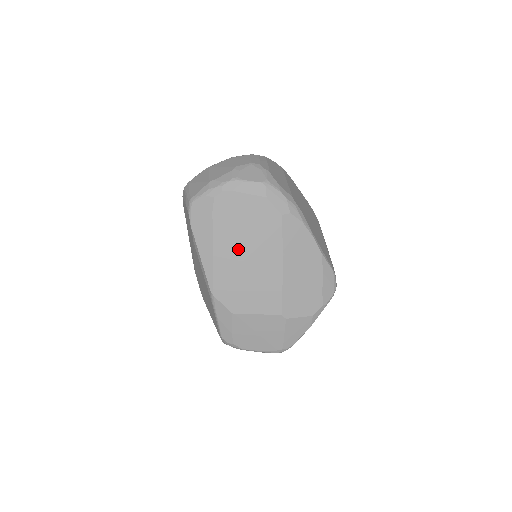
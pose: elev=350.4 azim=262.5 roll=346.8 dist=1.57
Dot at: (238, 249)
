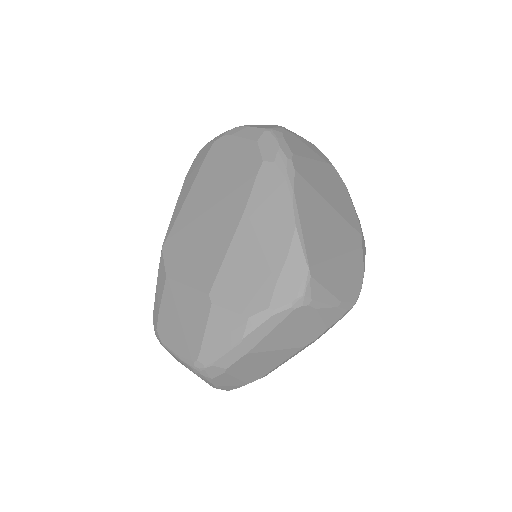
Dot at: (207, 198)
